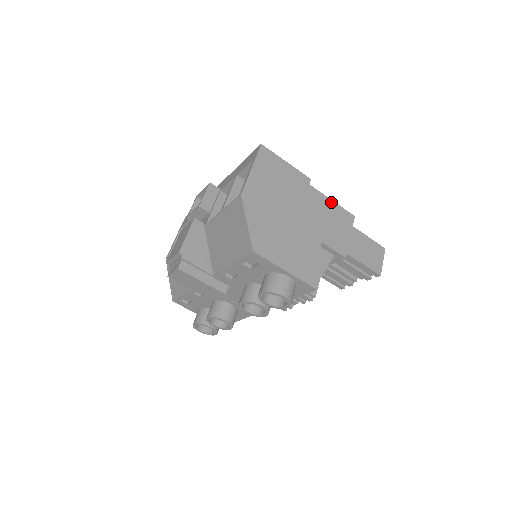
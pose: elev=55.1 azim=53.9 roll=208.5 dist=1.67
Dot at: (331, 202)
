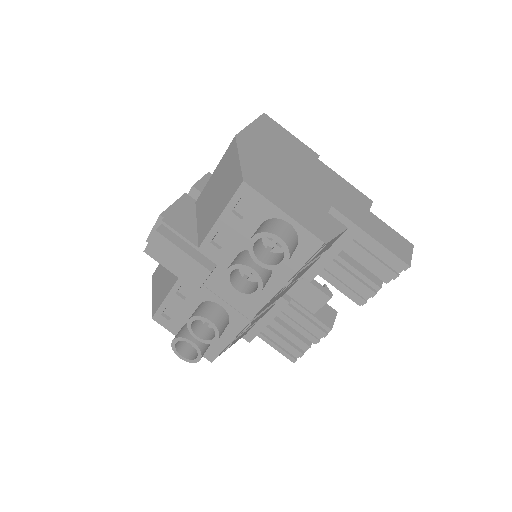
Dot at: (343, 180)
